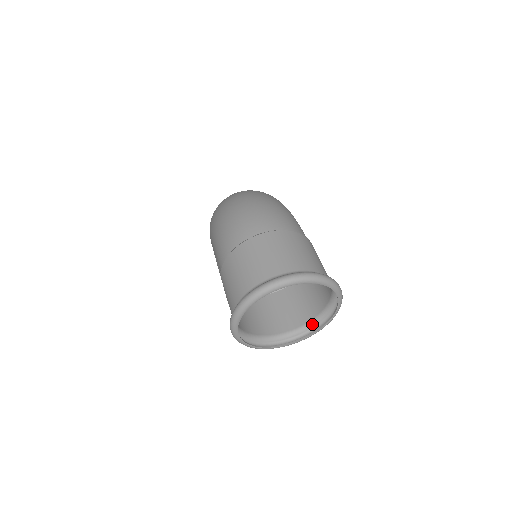
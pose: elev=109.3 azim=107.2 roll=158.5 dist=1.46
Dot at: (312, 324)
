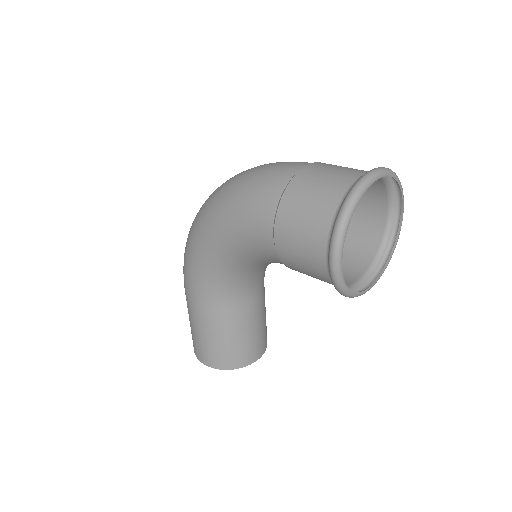
Dot at: (375, 264)
